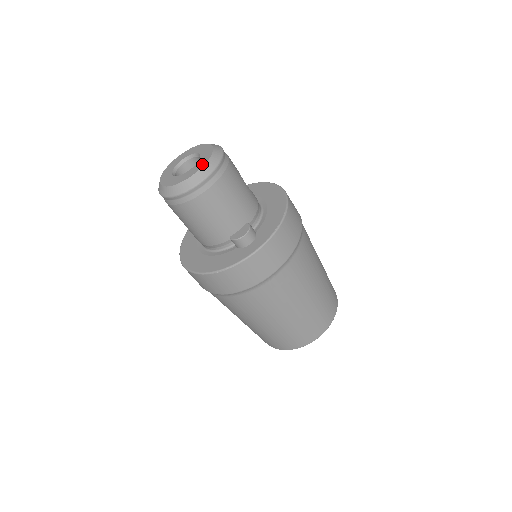
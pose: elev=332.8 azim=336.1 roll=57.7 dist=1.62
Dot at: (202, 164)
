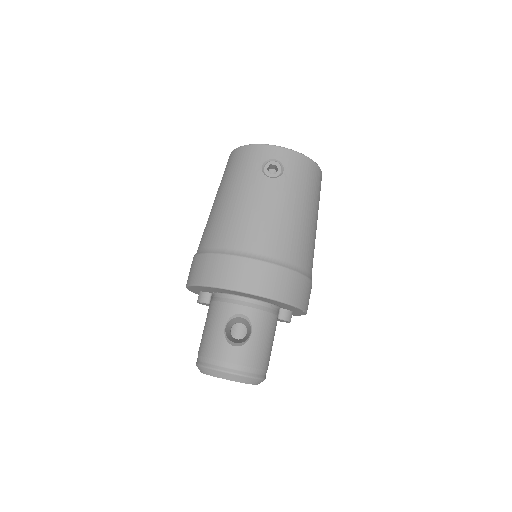
Dot at: occluded
